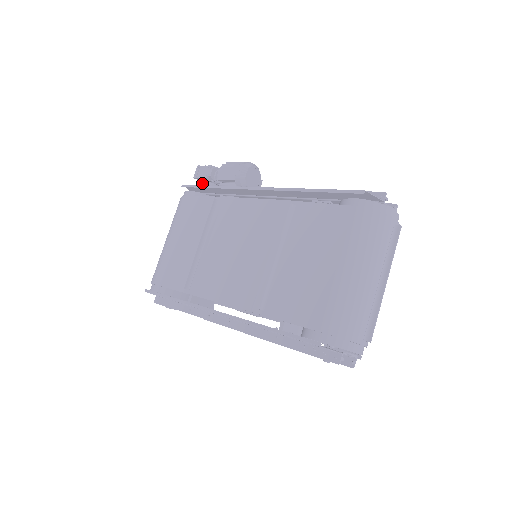
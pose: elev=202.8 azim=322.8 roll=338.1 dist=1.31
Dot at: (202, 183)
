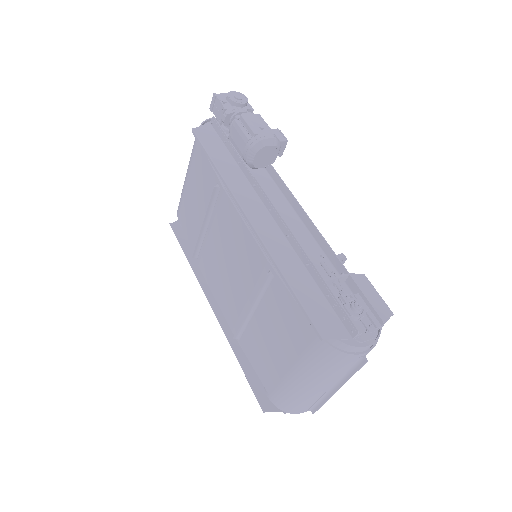
Dot at: occluded
